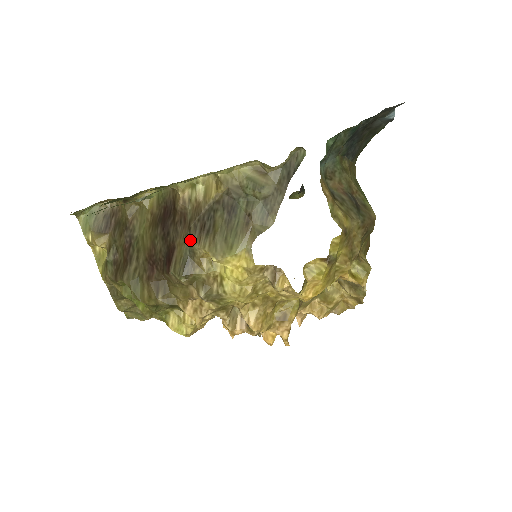
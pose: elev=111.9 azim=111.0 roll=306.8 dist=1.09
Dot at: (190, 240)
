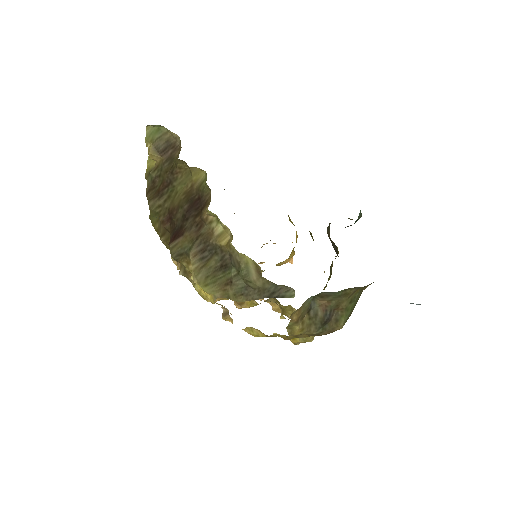
Dot at: (192, 246)
